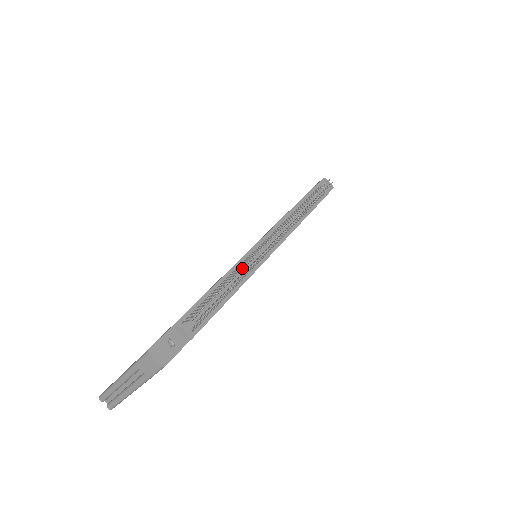
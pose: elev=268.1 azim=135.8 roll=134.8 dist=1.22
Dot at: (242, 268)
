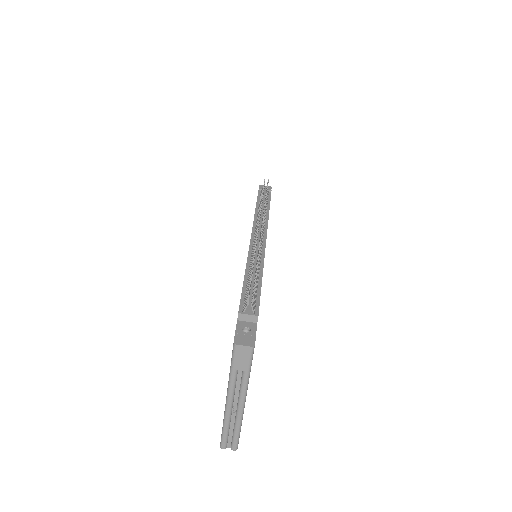
Dot at: (254, 254)
